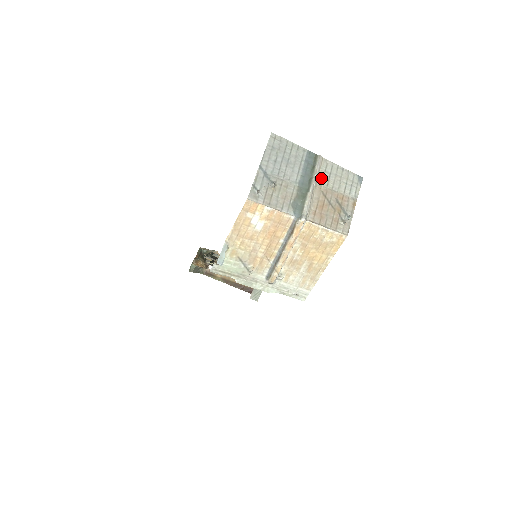
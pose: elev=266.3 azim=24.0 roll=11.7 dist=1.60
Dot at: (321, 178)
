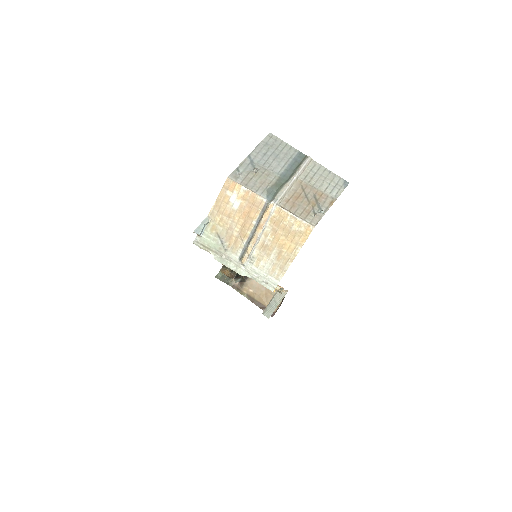
Dot at: (305, 175)
